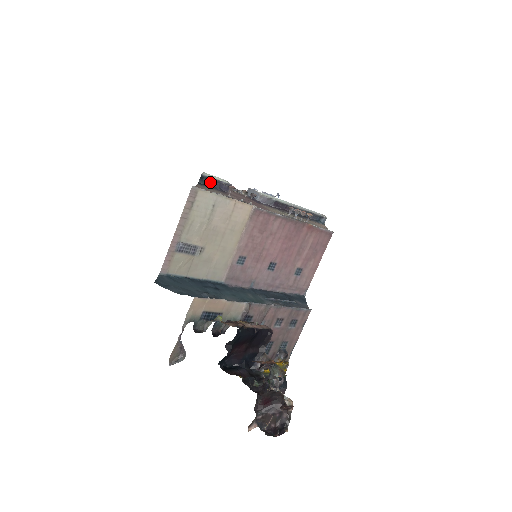
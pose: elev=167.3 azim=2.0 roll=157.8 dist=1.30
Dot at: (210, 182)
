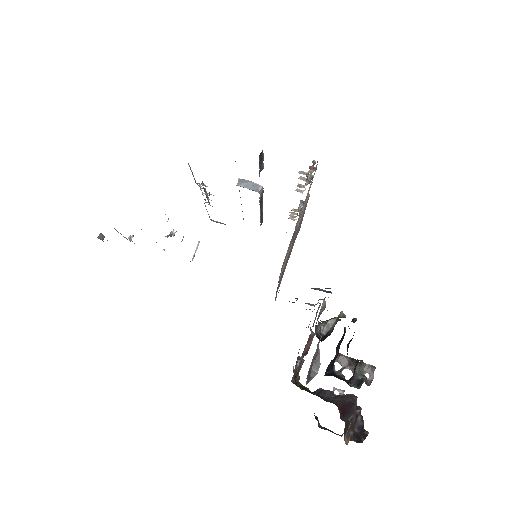
Dot at: (260, 161)
